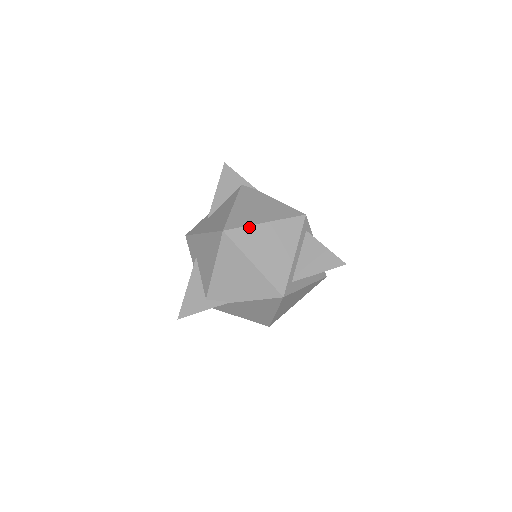
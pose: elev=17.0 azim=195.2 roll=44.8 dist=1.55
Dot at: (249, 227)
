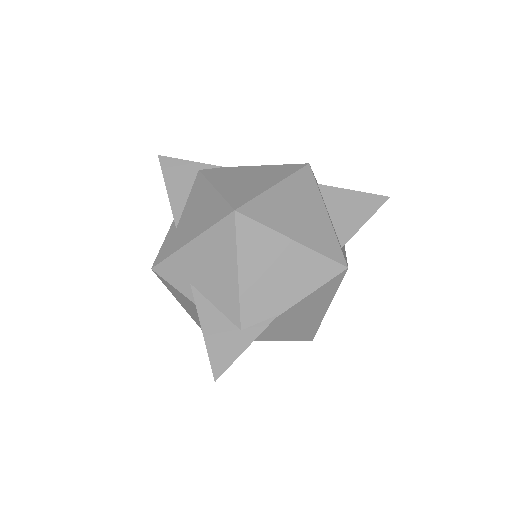
Dot at: (261, 196)
